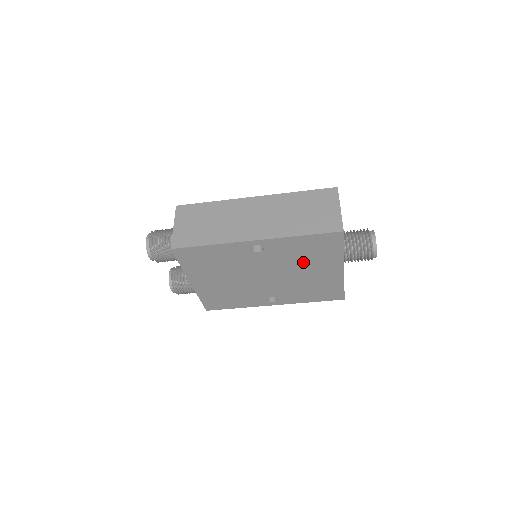
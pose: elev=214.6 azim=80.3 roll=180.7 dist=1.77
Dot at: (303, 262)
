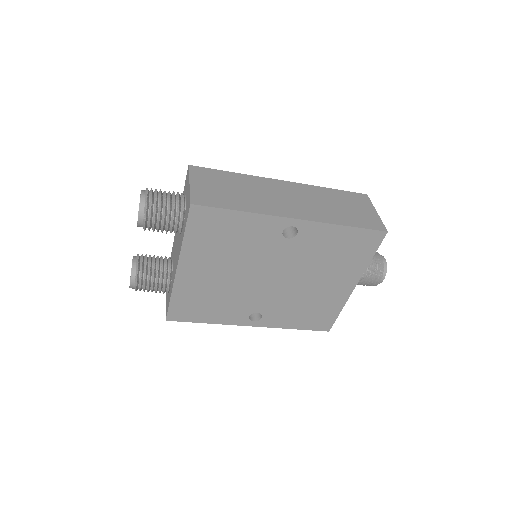
Dot at: (323, 266)
